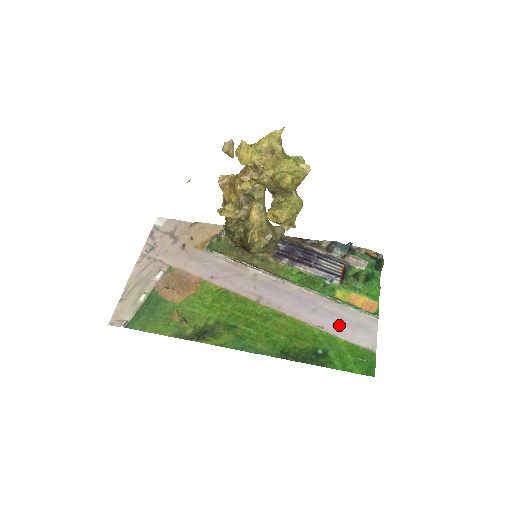
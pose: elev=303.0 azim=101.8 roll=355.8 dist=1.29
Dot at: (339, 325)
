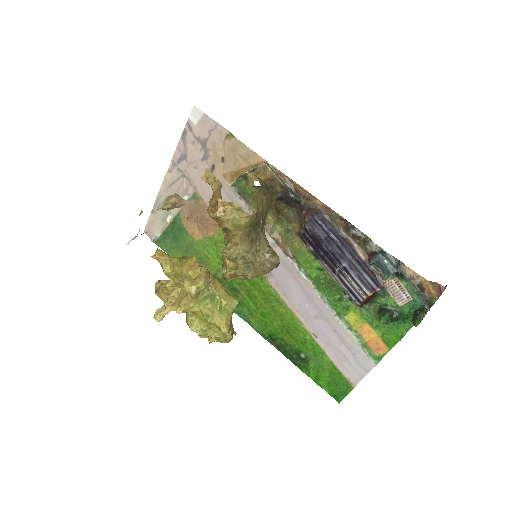
Dot at: (333, 345)
